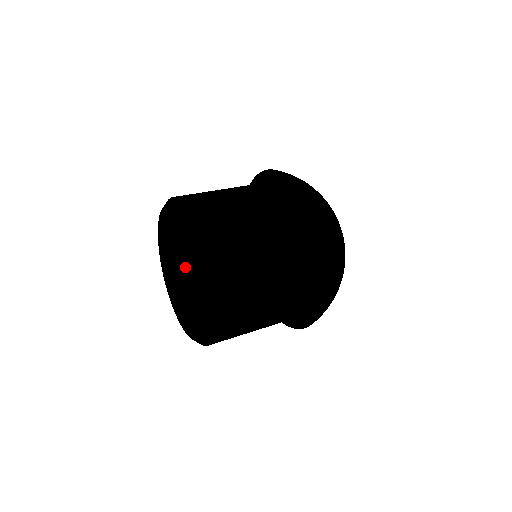
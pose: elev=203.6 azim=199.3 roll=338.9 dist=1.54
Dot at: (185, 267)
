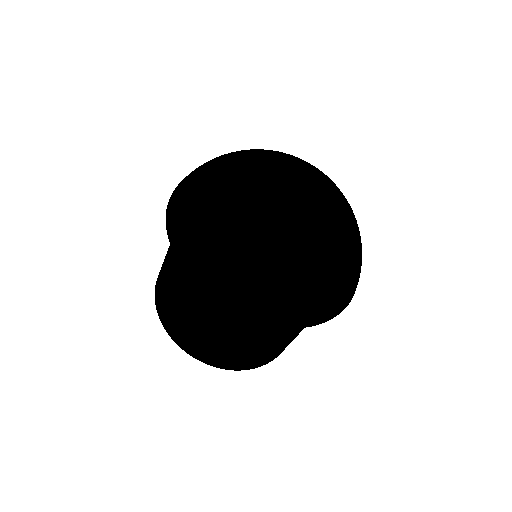
Dot at: occluded
